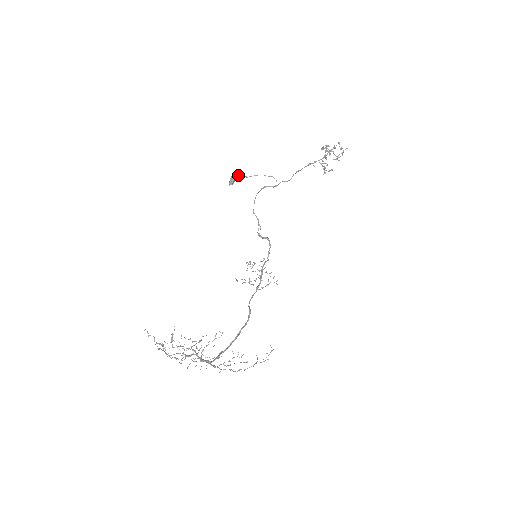
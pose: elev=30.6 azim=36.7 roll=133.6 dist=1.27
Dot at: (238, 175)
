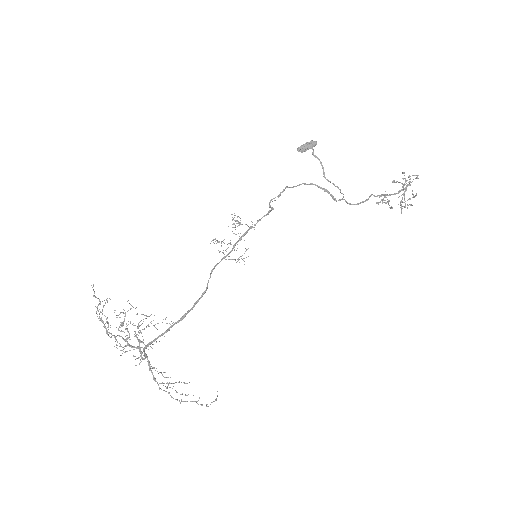
Dot at: (318, 158)
